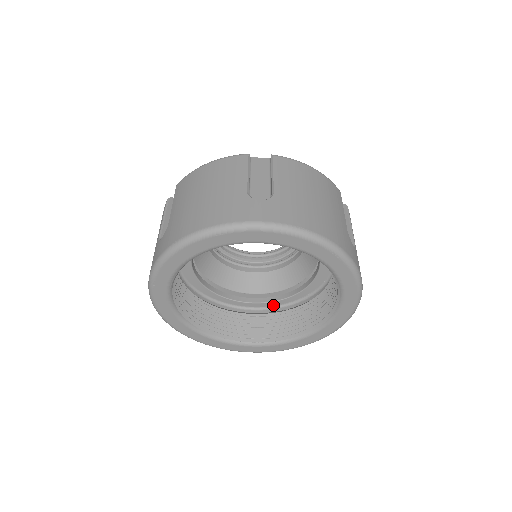
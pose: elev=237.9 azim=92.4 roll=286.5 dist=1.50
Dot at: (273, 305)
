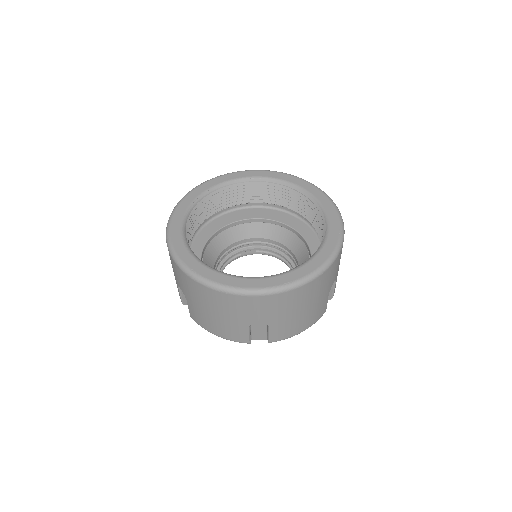
Dot at: occluded
